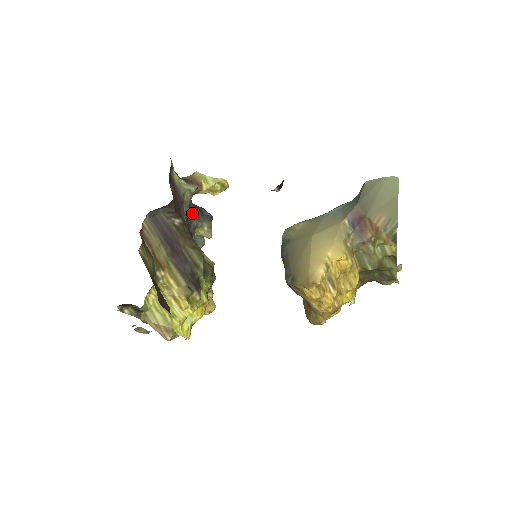
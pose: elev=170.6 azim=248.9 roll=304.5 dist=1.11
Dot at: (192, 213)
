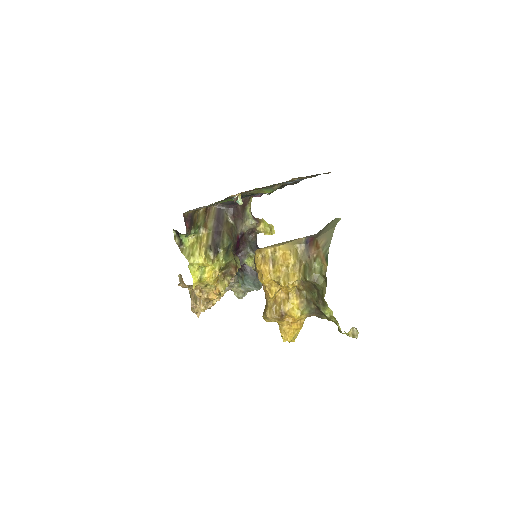
Dot at: (252, 246)
